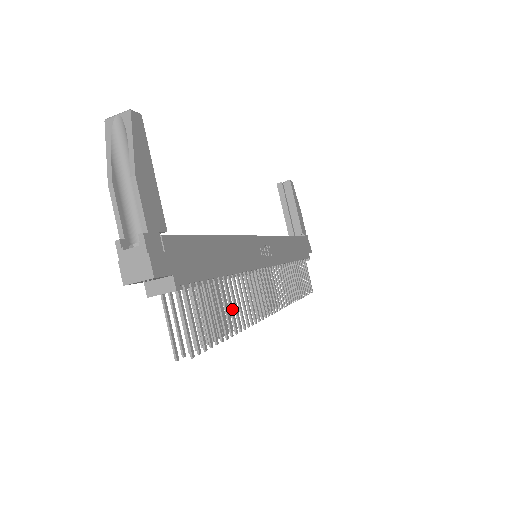
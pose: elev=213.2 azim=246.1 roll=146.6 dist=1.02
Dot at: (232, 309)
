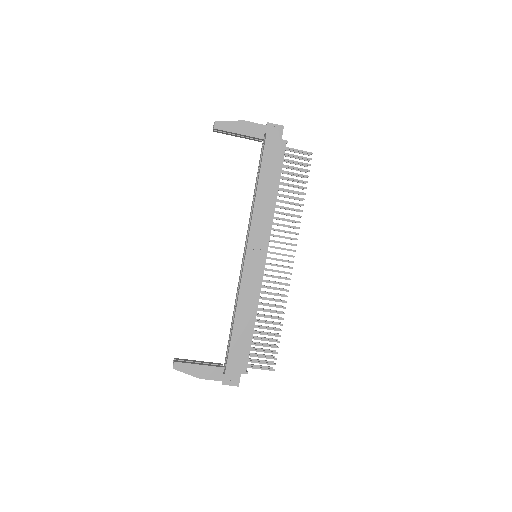
Dot at: (271, 323)
